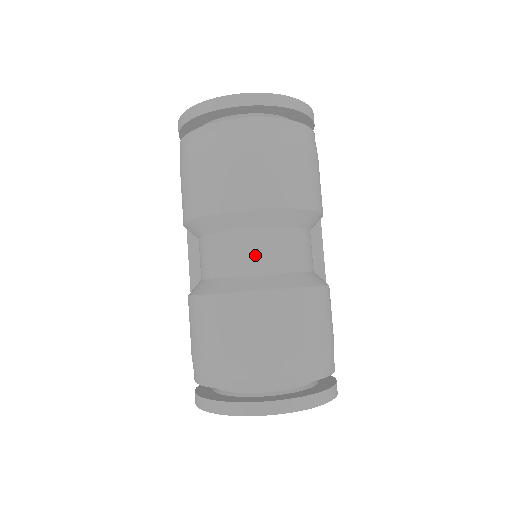
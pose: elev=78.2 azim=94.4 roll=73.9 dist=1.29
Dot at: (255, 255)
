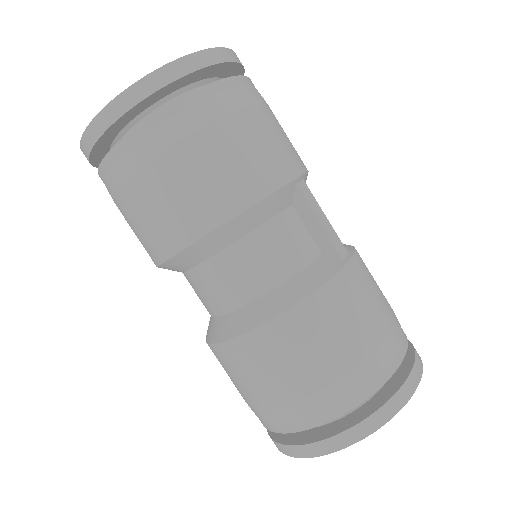
Dot at: (222, 290)
